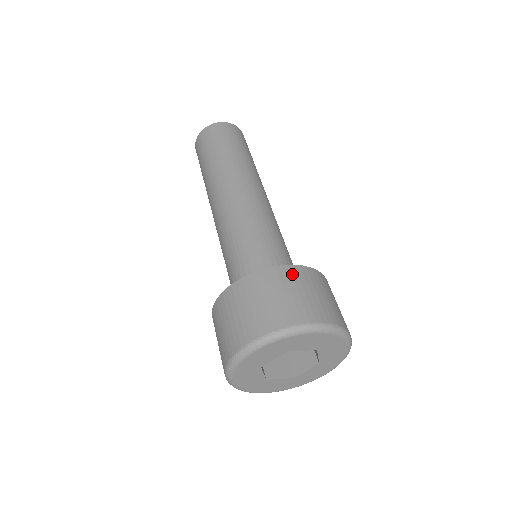
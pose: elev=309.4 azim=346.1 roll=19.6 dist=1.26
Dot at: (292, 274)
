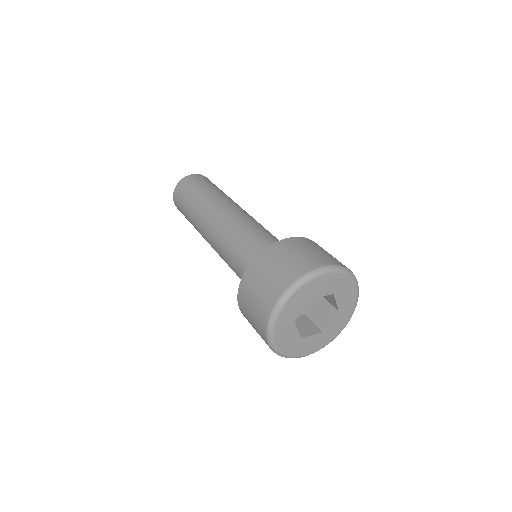
Dot at: (294, 242)
